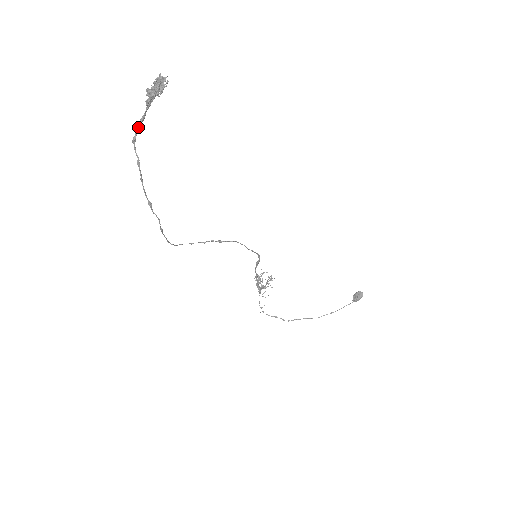
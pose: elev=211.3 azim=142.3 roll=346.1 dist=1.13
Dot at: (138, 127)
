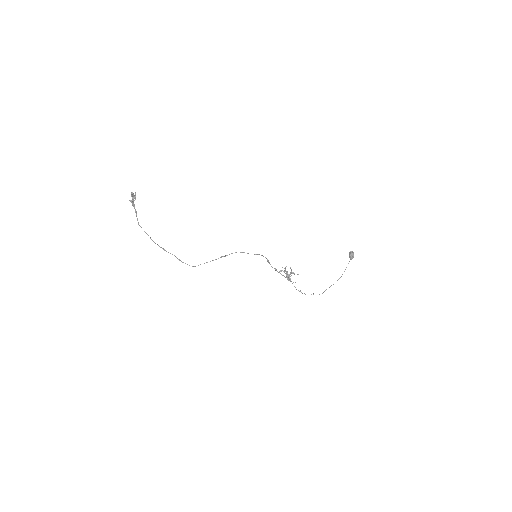
Dot at: occluded
